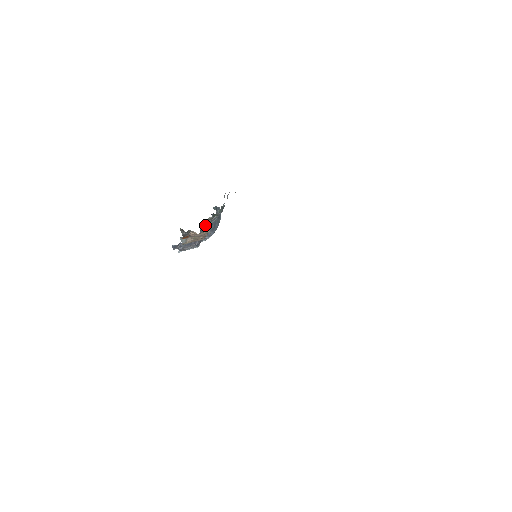
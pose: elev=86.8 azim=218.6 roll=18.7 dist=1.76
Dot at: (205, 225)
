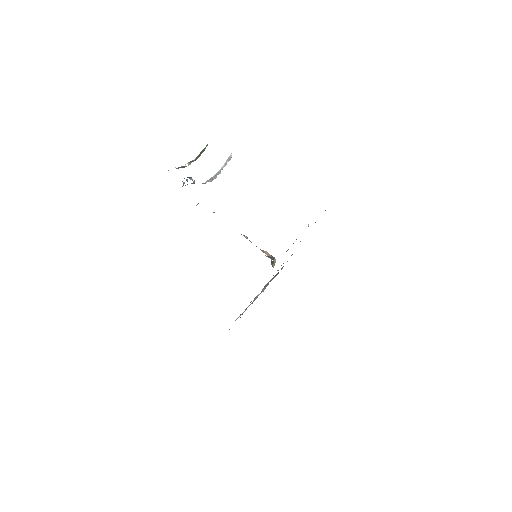
Dot at: occluded
